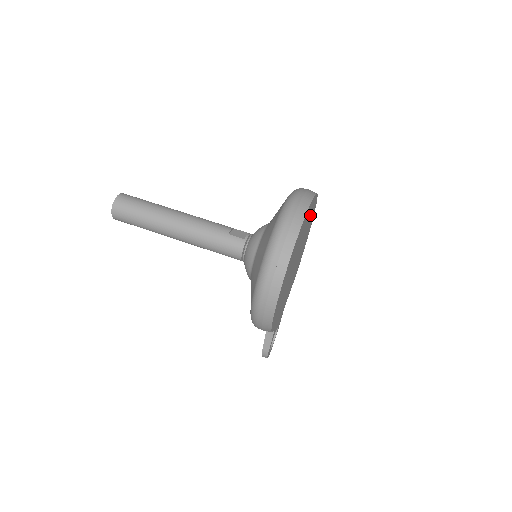
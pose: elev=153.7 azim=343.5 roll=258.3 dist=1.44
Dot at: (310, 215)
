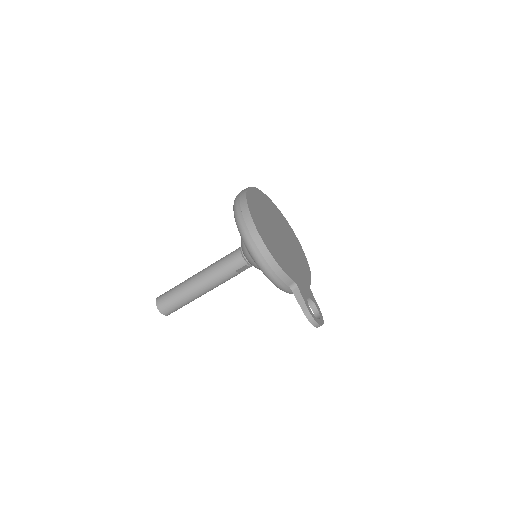
Dot at: (273, 210)
